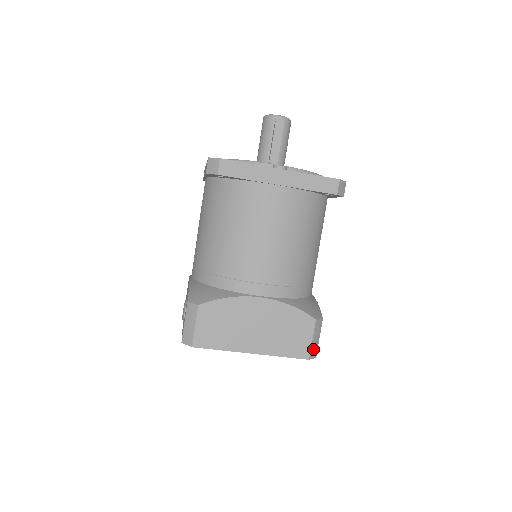
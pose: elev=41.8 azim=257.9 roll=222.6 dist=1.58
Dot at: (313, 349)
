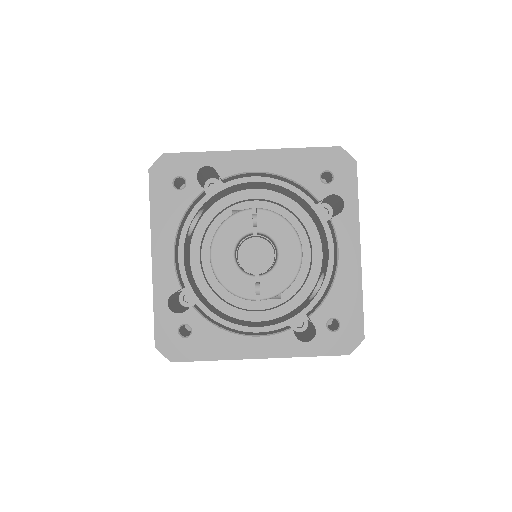
Dot at: occluded
